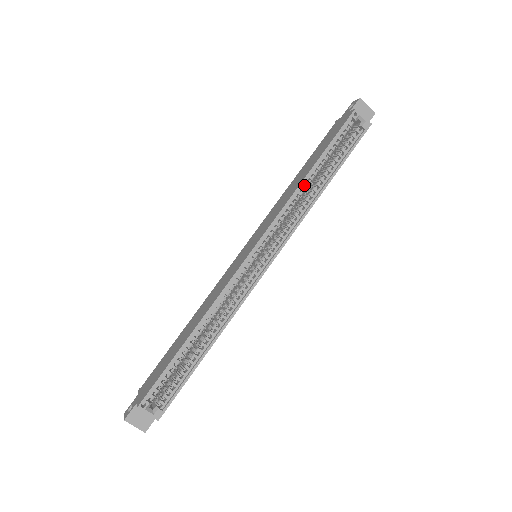
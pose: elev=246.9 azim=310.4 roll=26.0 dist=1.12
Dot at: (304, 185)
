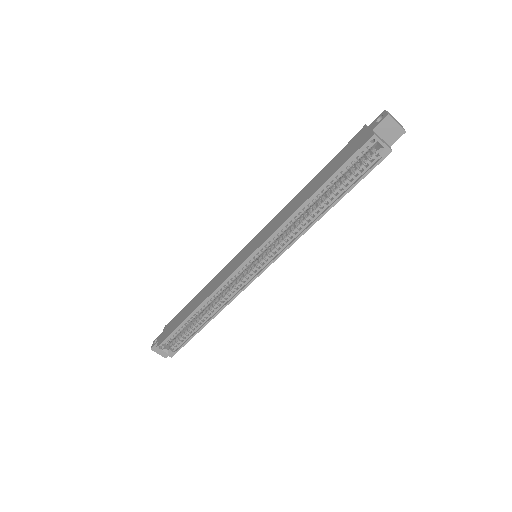
Dot at: (306, 205)
